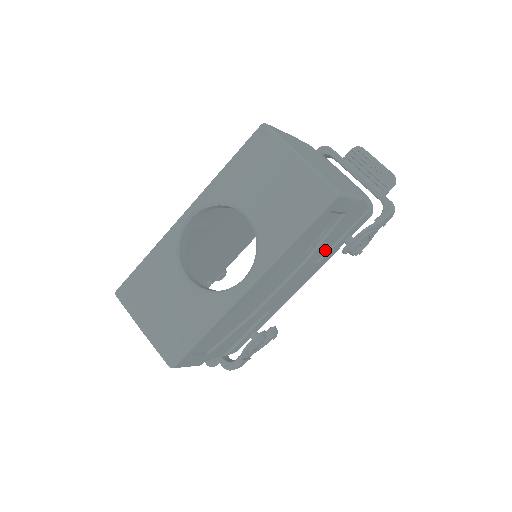
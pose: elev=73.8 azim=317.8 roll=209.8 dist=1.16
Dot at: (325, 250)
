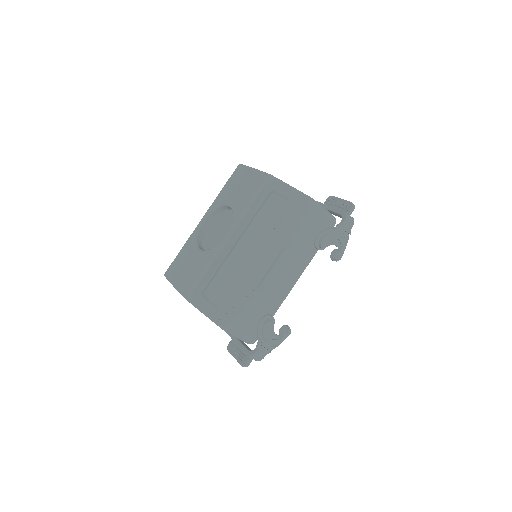
Dot at: (301, 245)
